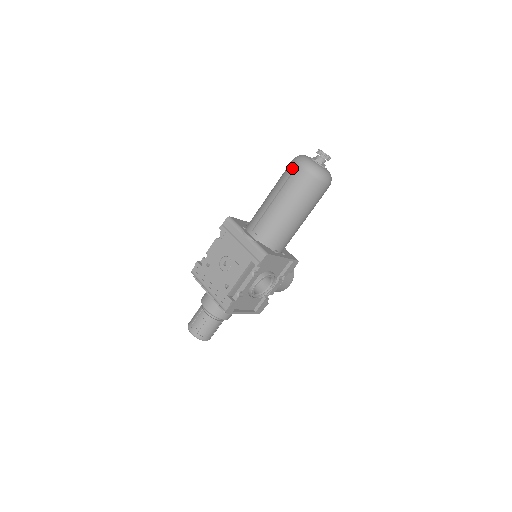
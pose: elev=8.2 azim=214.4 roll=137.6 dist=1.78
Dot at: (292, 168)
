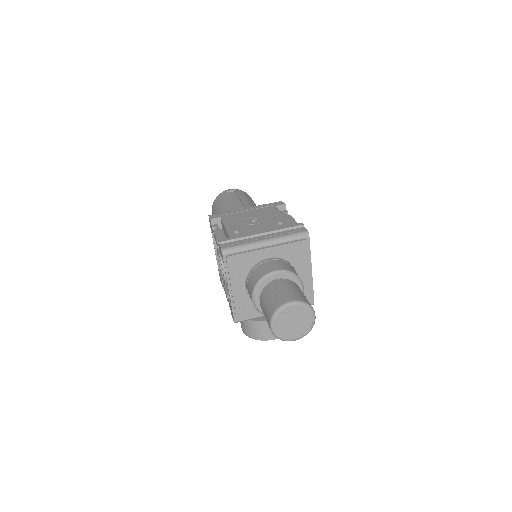
Dot at: (224, 193)
